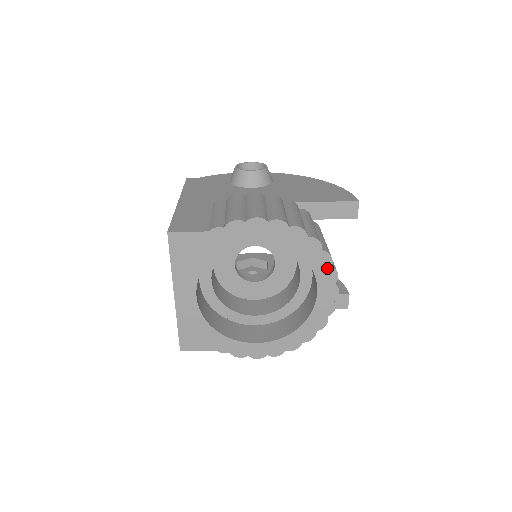
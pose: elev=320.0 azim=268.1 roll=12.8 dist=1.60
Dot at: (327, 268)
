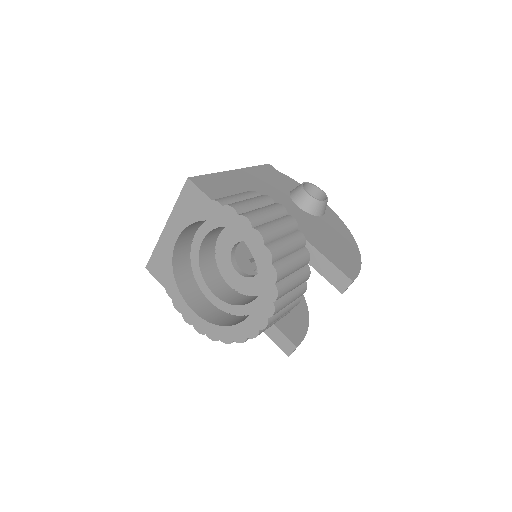
Dot at: (270, 301)
